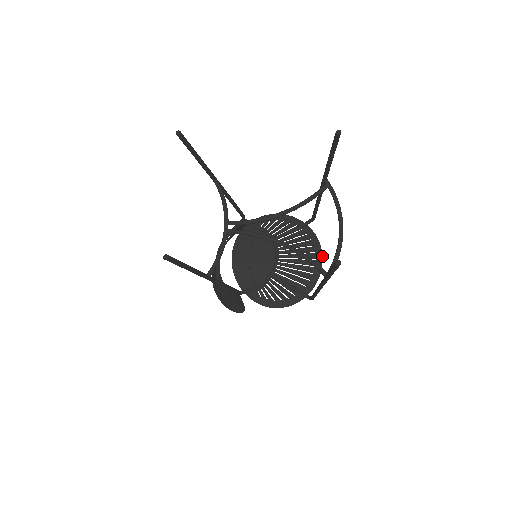
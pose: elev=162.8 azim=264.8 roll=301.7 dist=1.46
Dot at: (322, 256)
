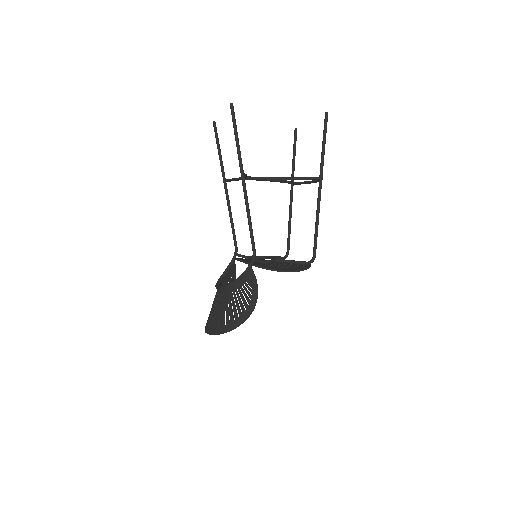
Dot at: occluded
